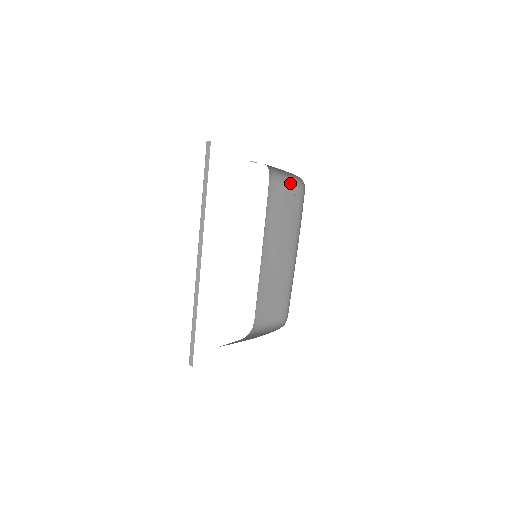
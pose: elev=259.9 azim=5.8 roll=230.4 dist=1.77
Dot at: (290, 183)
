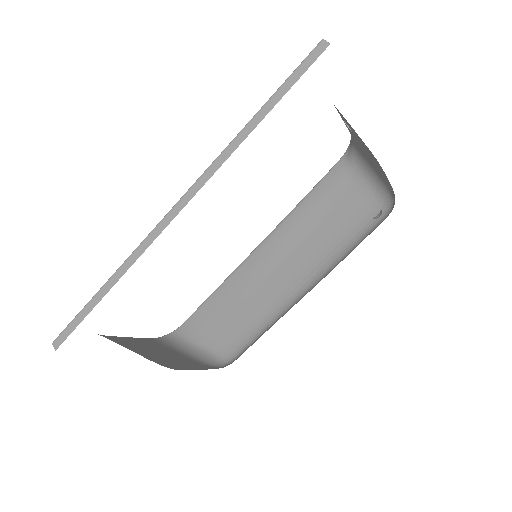
Dot at: (367, 190)
